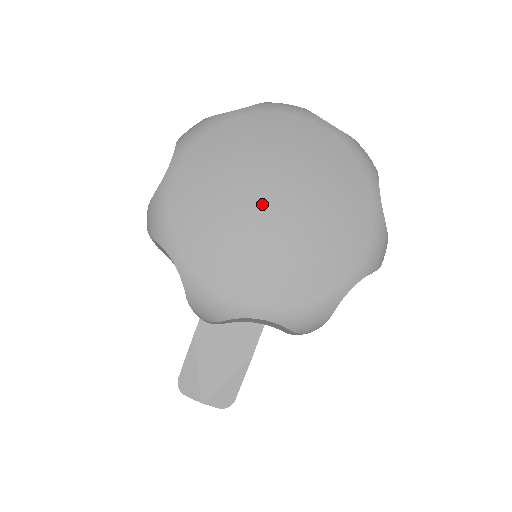
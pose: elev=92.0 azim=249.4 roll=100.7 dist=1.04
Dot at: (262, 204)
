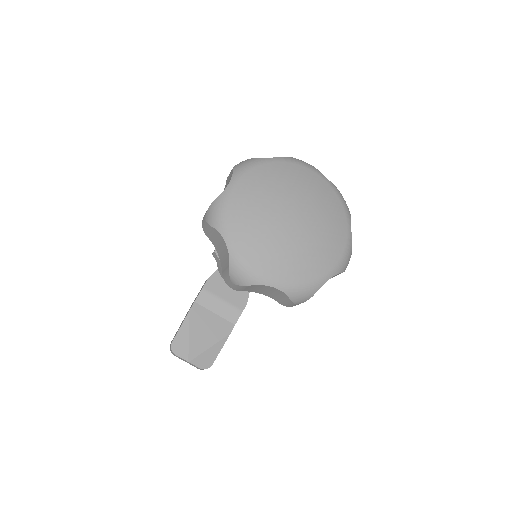
Dot at: (286, 218)
